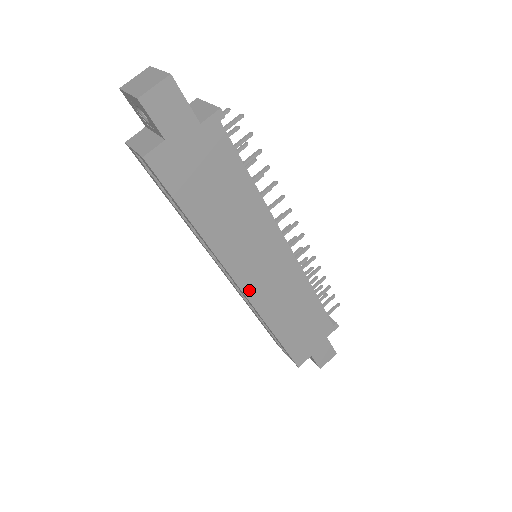
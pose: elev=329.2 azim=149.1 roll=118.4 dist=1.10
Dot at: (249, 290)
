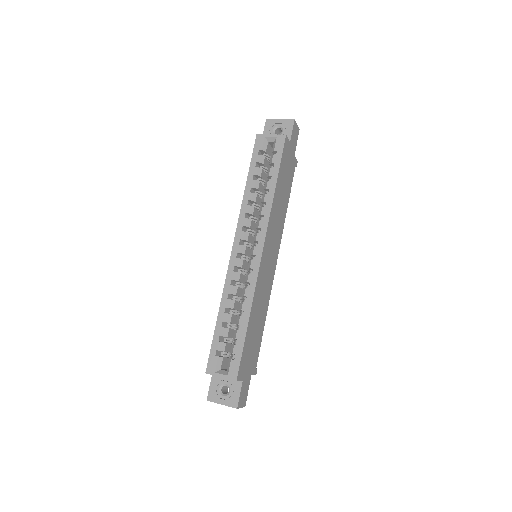
Dot at: (262, 260)
